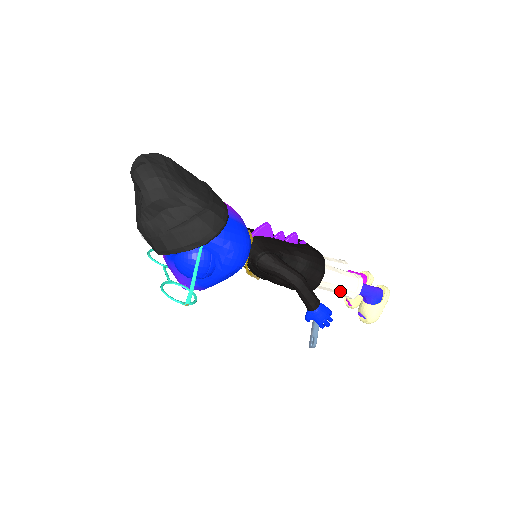
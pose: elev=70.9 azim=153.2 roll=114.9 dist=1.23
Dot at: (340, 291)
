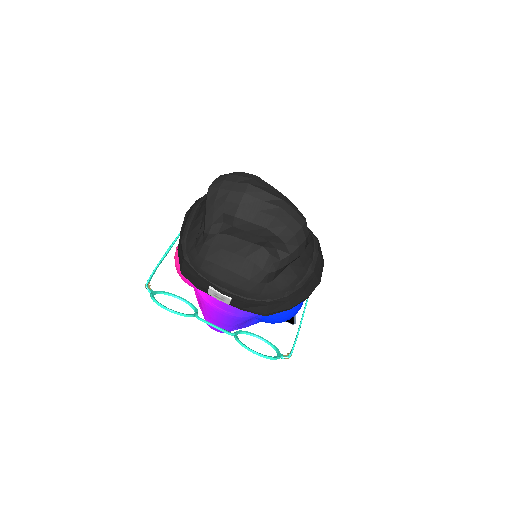
Dot at: occluded
